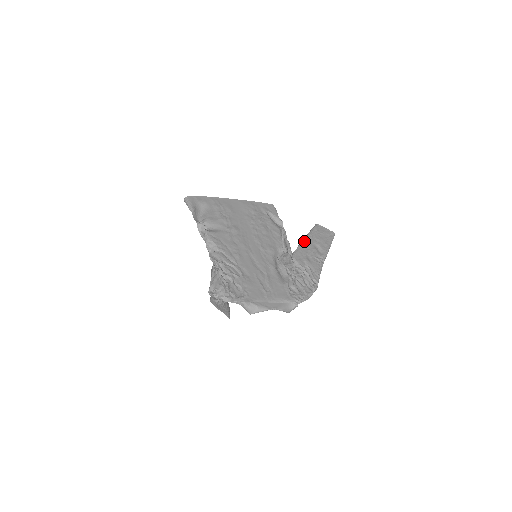
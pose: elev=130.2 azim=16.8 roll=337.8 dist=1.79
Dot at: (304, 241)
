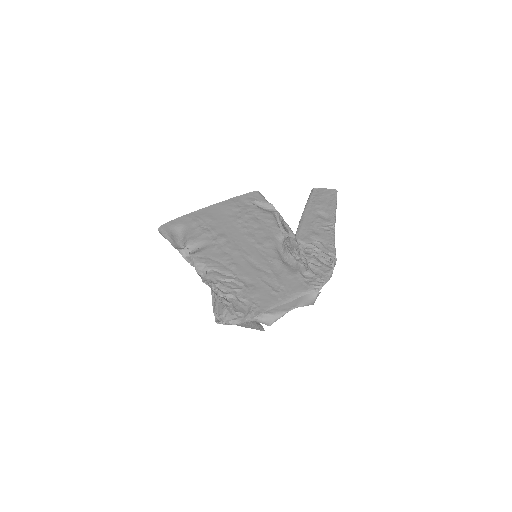
Dot at: (304, 215)
